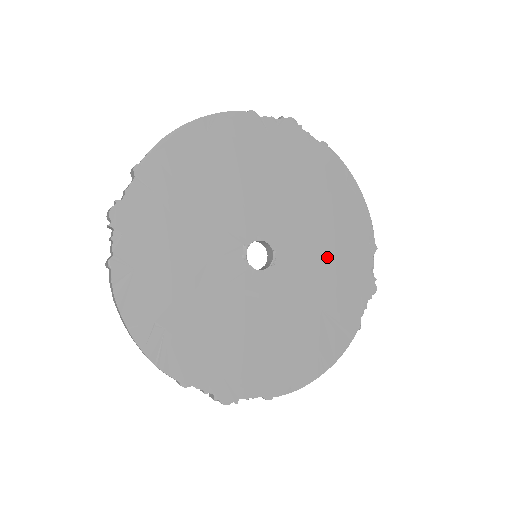
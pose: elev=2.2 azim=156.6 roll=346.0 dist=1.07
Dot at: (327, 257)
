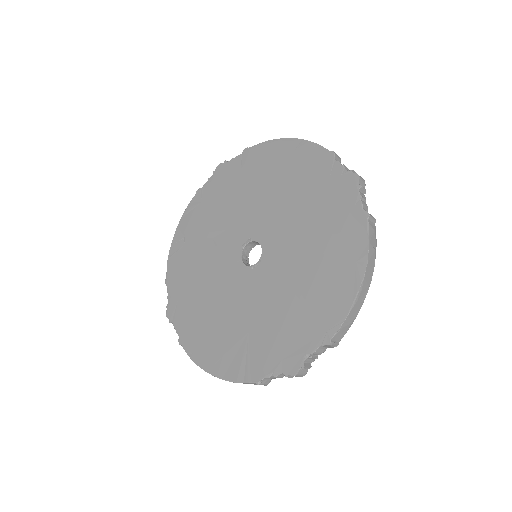
Dot at: (286, 302)
